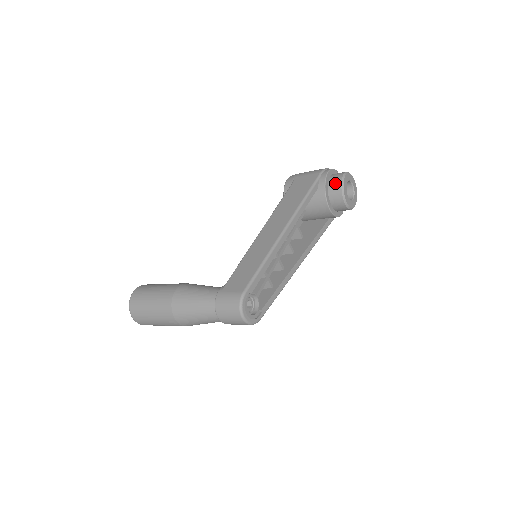
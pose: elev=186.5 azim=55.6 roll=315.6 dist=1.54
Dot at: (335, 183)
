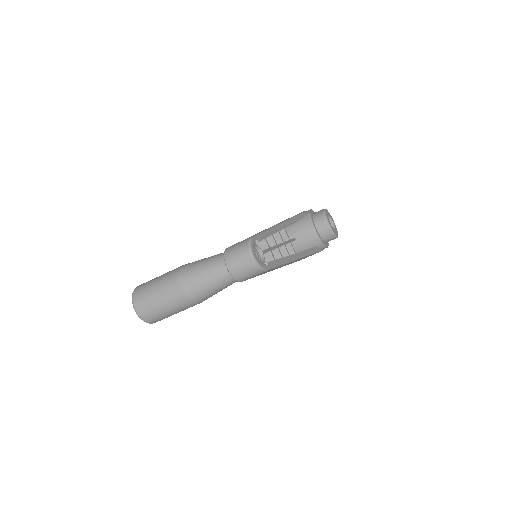
Dot at: (318, 213)
